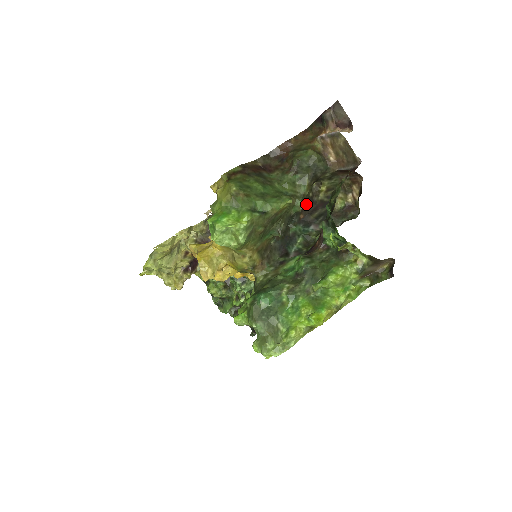
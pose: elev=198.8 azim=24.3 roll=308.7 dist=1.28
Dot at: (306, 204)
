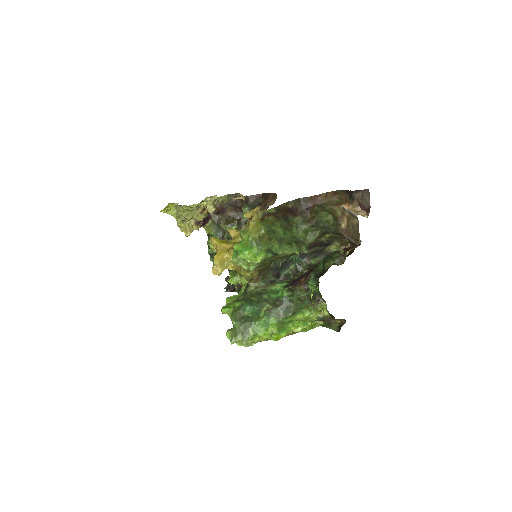
Dot at: occluded
